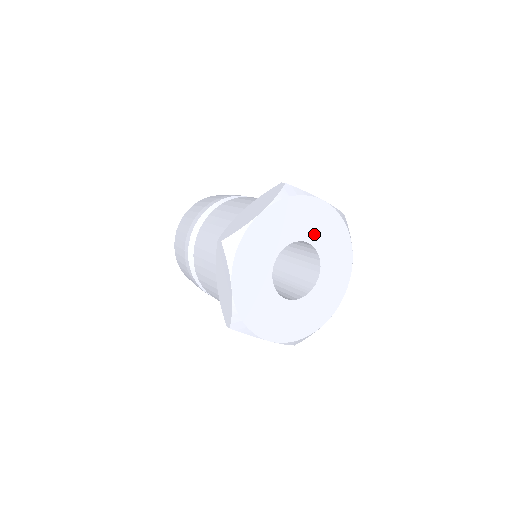
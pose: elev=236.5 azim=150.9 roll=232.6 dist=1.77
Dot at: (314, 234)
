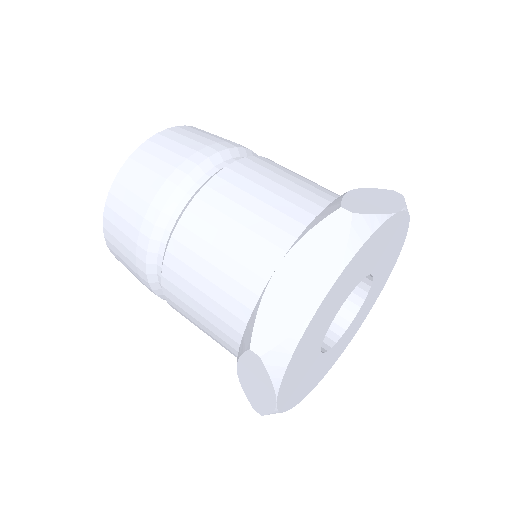
Dot at: (375, 260)
